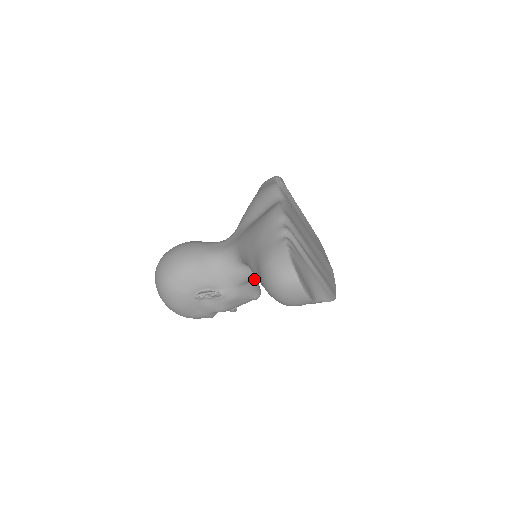
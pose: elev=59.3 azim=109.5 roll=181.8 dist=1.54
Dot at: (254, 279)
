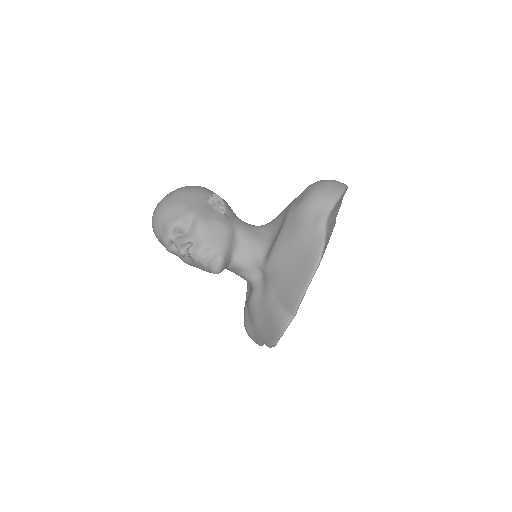
Dot at: (245, 246)
